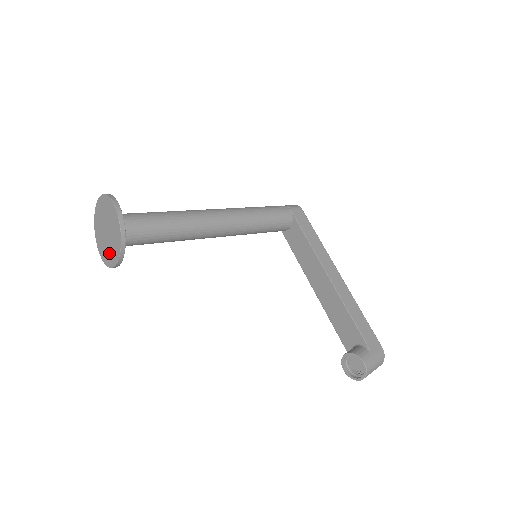
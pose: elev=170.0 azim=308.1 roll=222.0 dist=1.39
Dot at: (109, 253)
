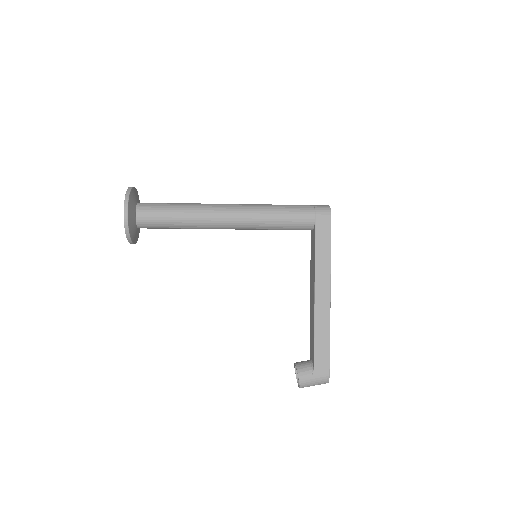
Dot at: occluded
